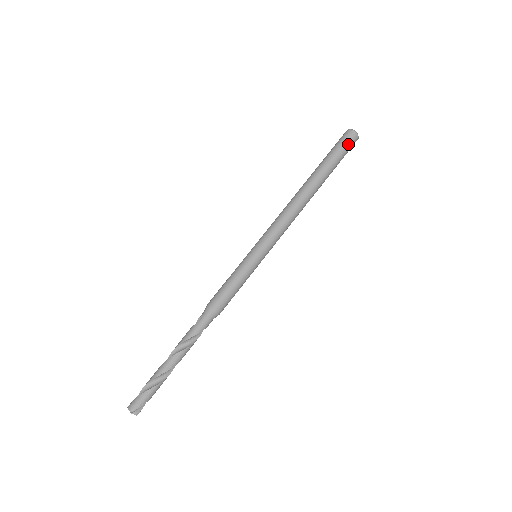
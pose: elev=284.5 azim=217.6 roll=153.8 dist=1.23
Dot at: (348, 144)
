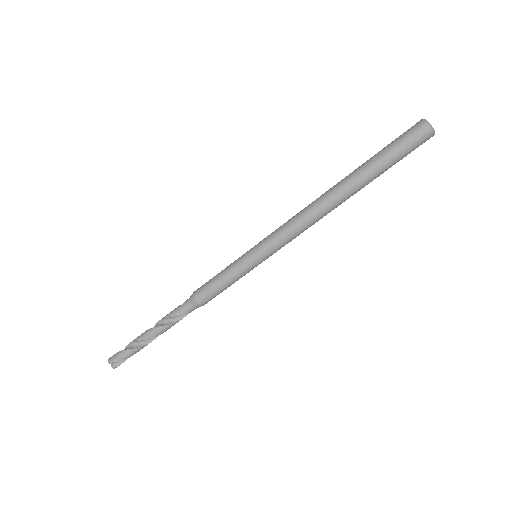
Dot at: (410, 139)
